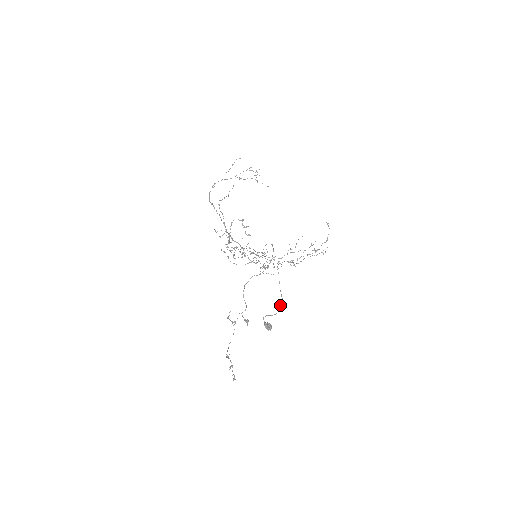
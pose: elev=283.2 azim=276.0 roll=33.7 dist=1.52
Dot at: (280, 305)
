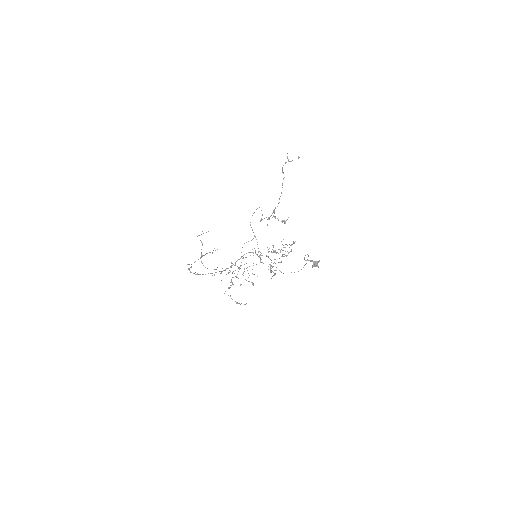
Dot at: occluded
